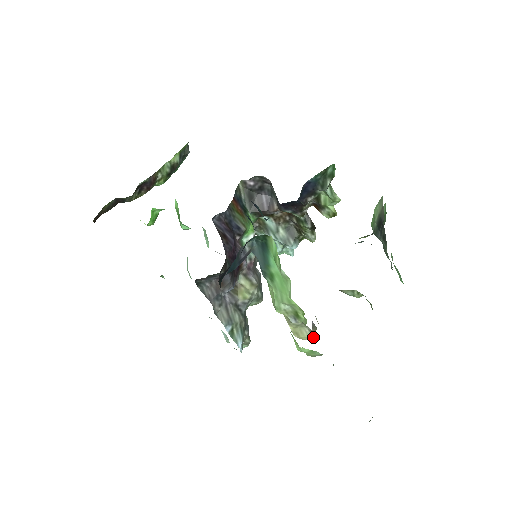
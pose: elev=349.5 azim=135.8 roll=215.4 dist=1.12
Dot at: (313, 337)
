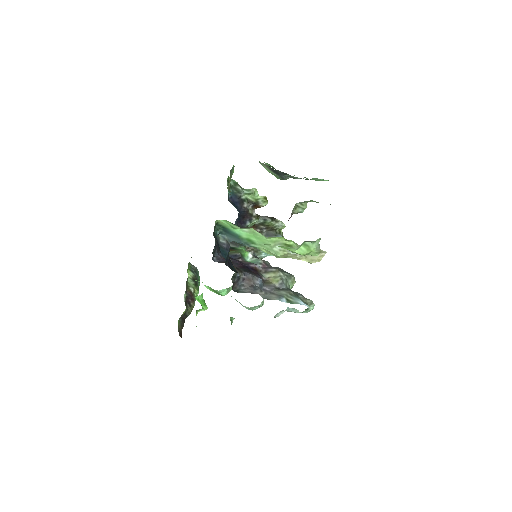
Dot at: (322, 252)
